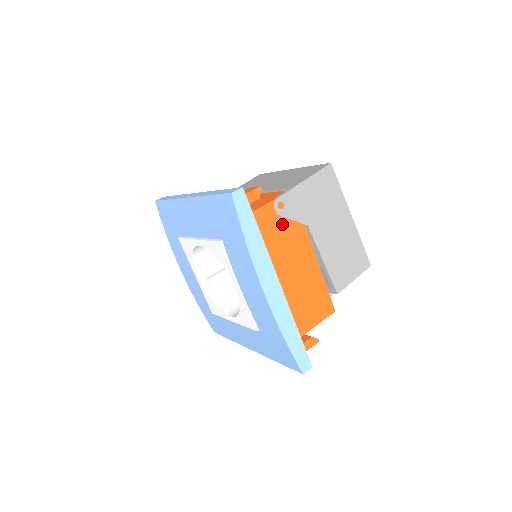
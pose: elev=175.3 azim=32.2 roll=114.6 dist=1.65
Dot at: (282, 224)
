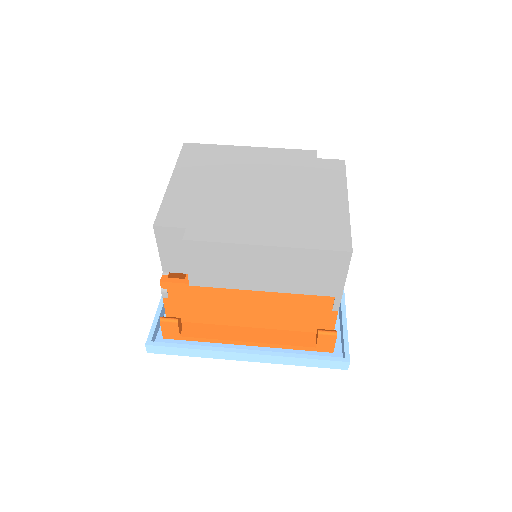
Dot at: occluded
